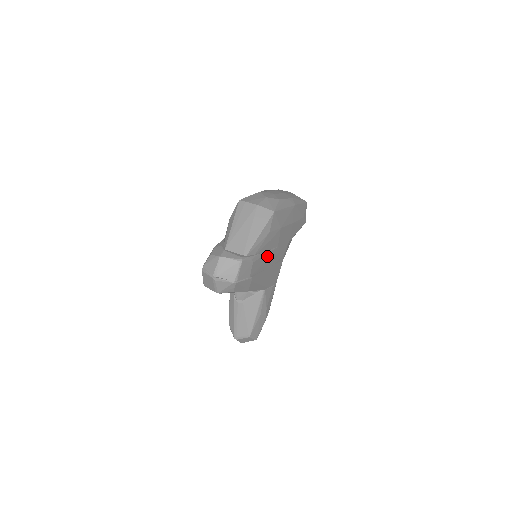
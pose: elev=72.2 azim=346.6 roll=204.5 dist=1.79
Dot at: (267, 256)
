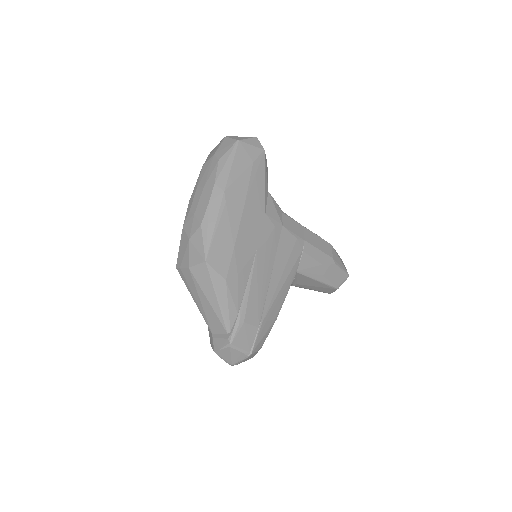
Dot at: (254, 281)
